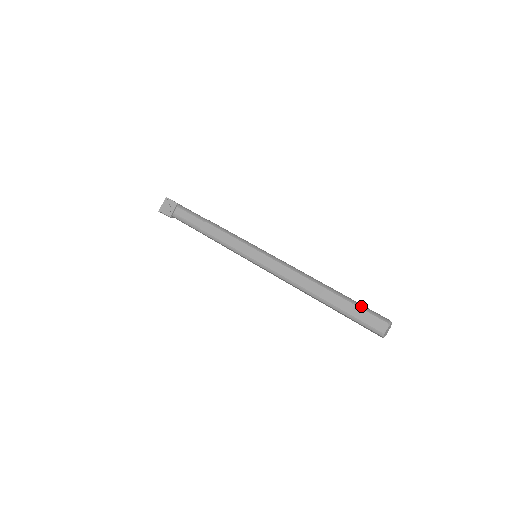
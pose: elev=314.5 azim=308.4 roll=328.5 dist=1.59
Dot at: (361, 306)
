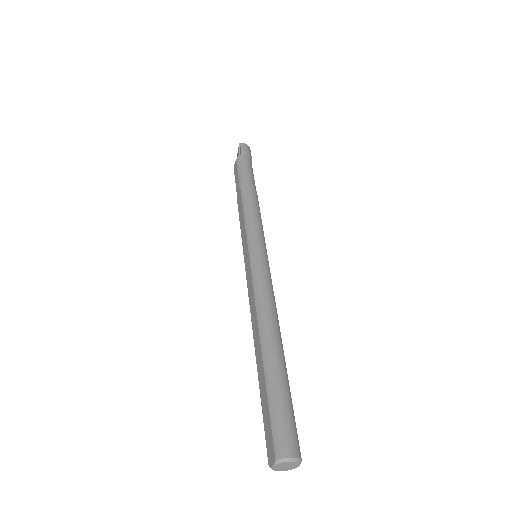
Dot at: (272, 406)
